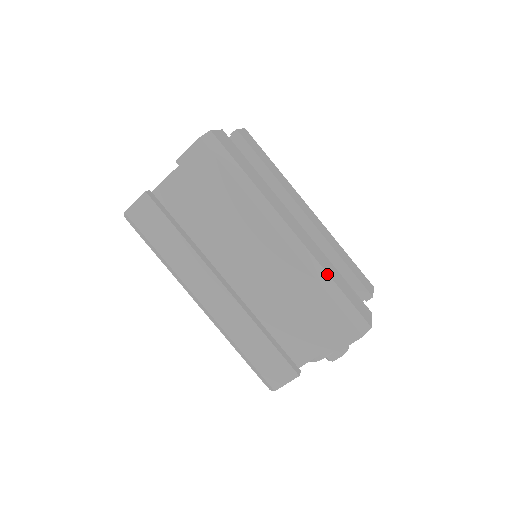
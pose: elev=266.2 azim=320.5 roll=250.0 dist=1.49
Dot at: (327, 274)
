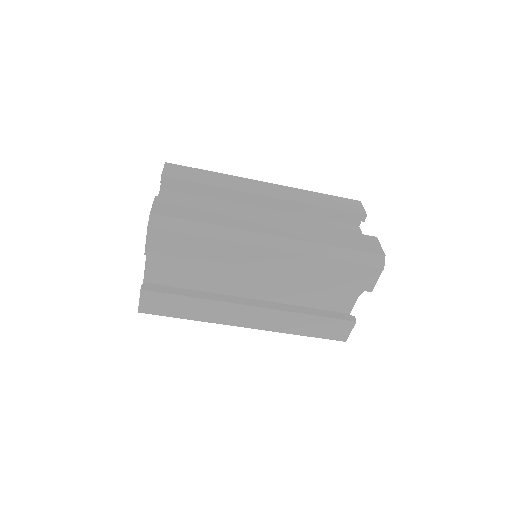
Dot at: (324, 245)
